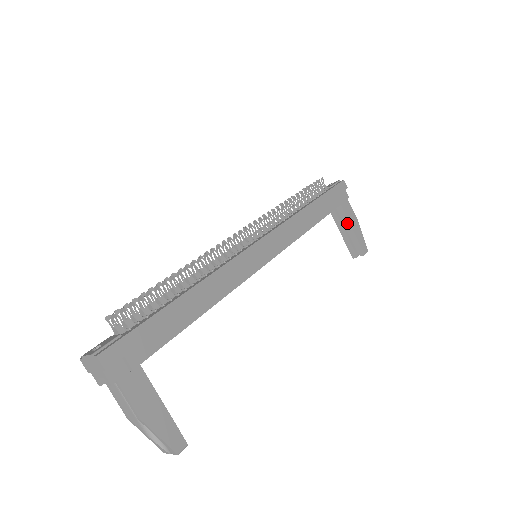
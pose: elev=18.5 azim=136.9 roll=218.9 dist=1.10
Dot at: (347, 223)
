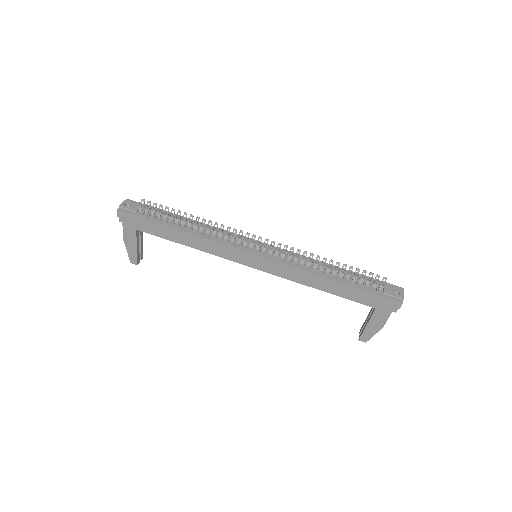
Dot at: (370, 317)
